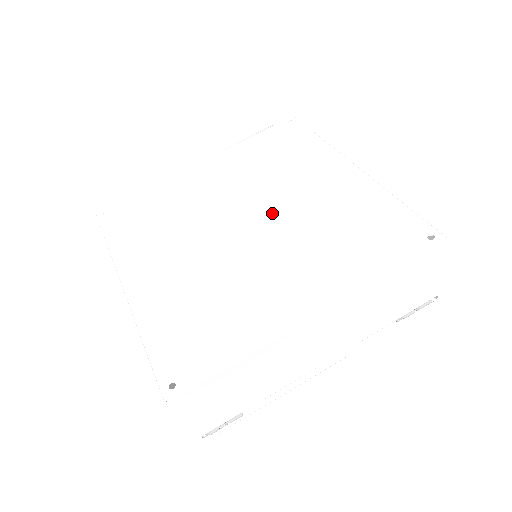
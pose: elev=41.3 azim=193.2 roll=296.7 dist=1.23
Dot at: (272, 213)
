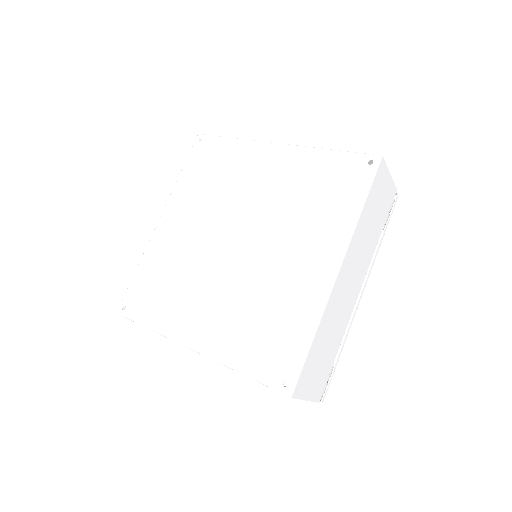
Dot at: (249, 220)
